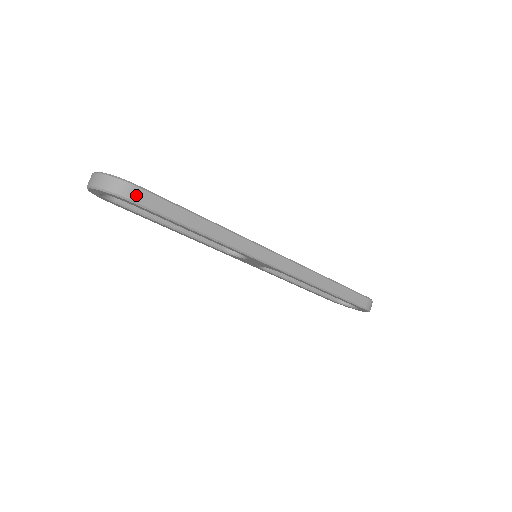
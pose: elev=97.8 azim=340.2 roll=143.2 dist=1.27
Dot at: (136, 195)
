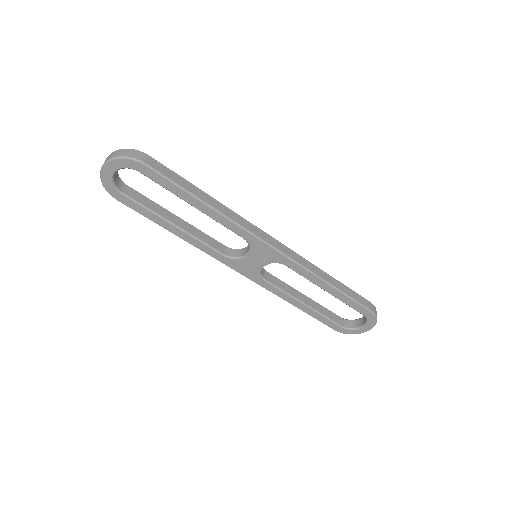
Dot at: (148, 161)
